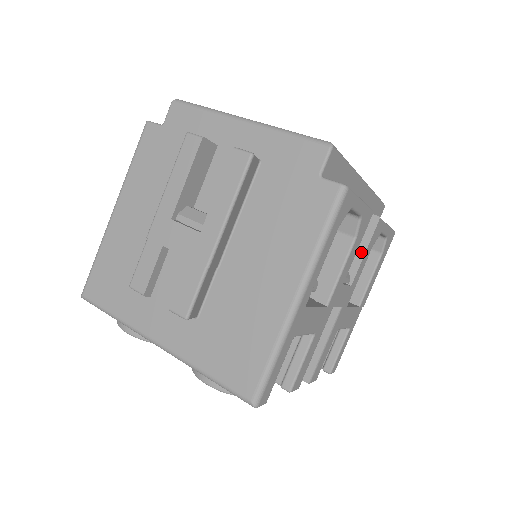
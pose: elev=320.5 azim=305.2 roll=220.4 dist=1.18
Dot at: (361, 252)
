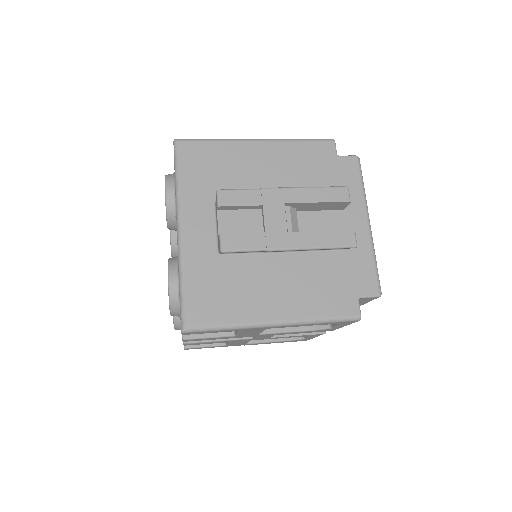
Dot at: occluded
